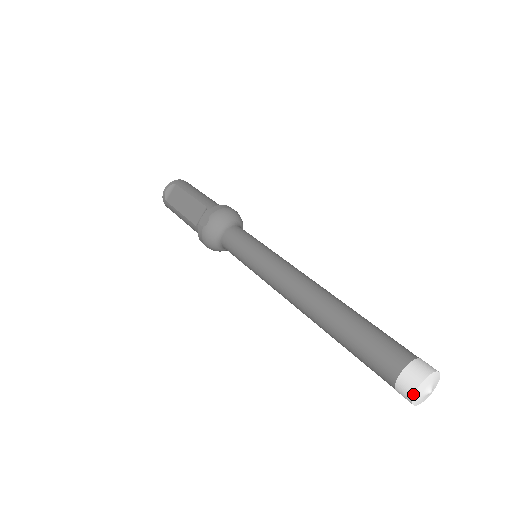
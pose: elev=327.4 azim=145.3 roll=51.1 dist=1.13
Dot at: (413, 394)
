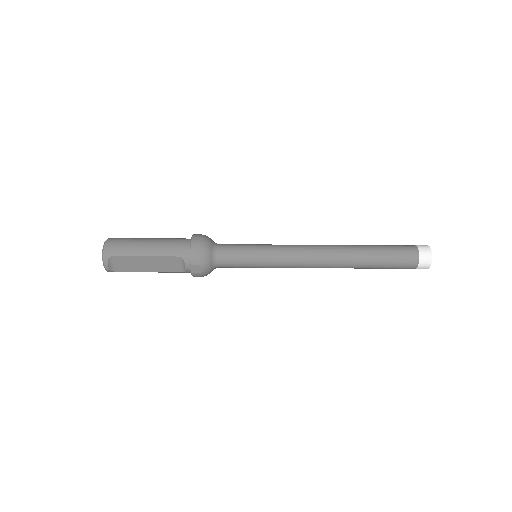
Dot at: occluded
